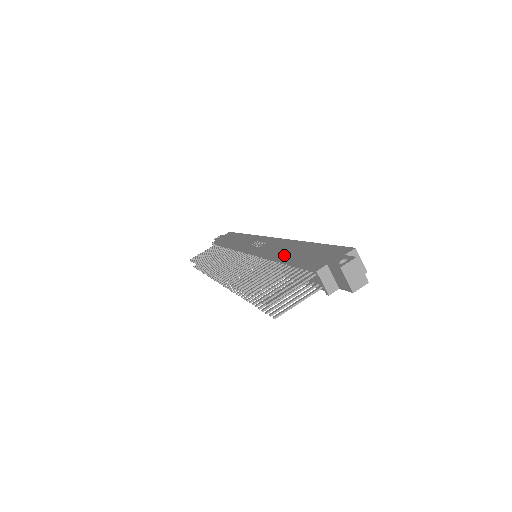
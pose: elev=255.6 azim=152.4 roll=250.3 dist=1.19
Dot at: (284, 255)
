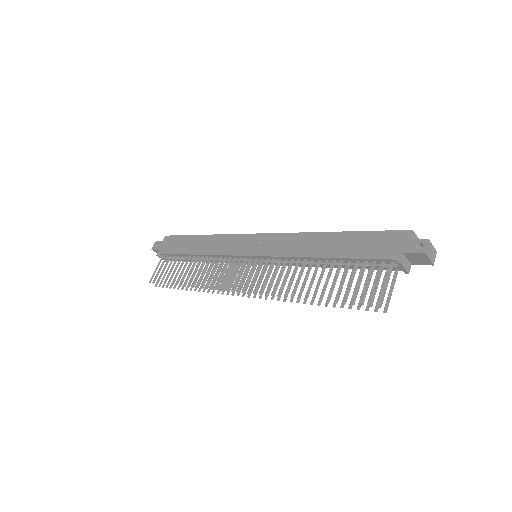
Dot at: (323, 252)
